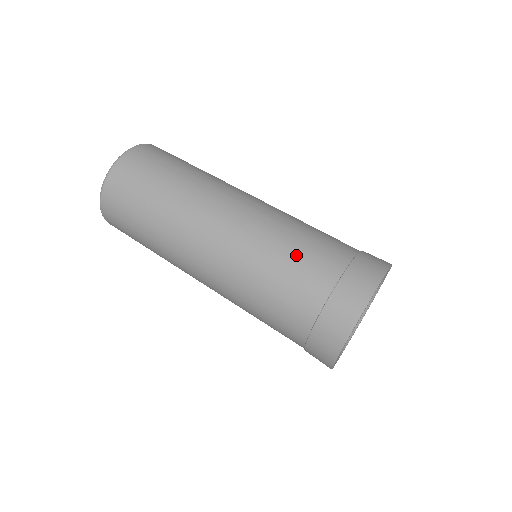
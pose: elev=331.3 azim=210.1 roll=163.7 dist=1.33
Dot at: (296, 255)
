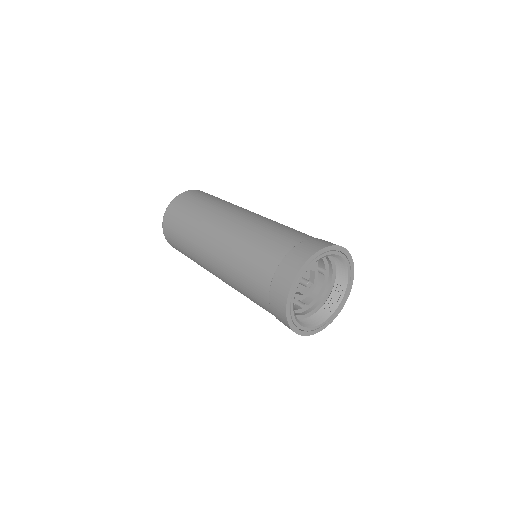
Dot at: (261, 244)
